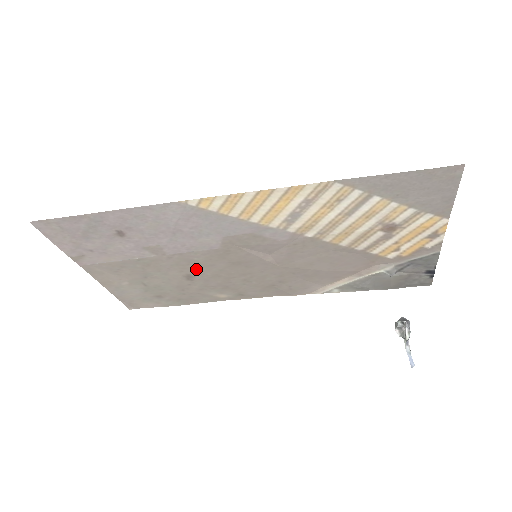
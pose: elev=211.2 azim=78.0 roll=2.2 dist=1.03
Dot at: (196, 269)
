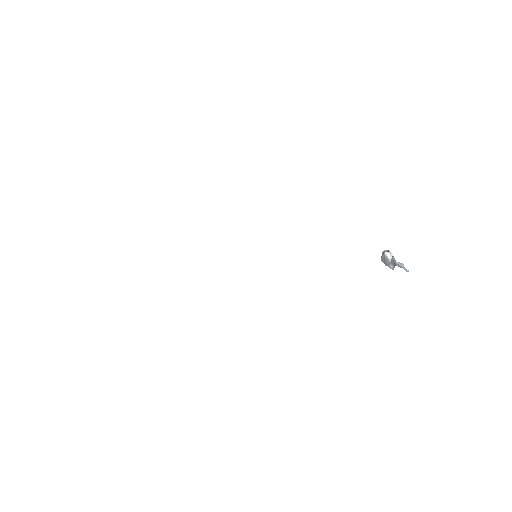
Dot at: occluded
